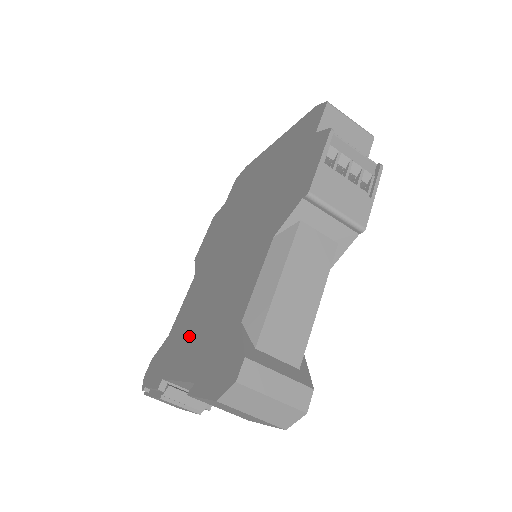
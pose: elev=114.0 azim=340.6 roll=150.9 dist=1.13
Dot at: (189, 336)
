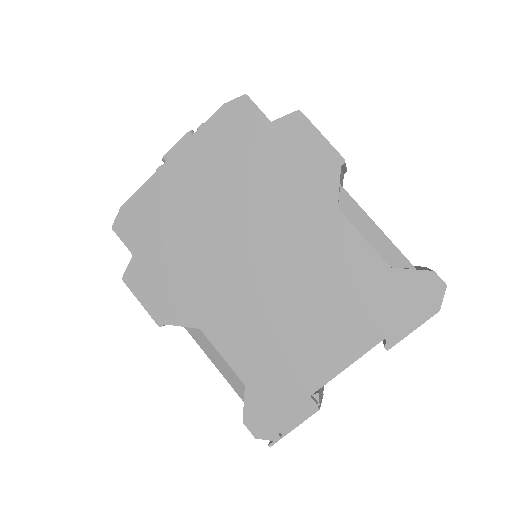
Dot at: (304, 344)
